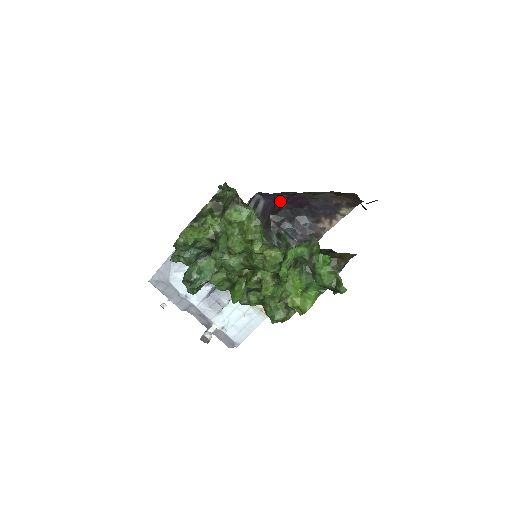
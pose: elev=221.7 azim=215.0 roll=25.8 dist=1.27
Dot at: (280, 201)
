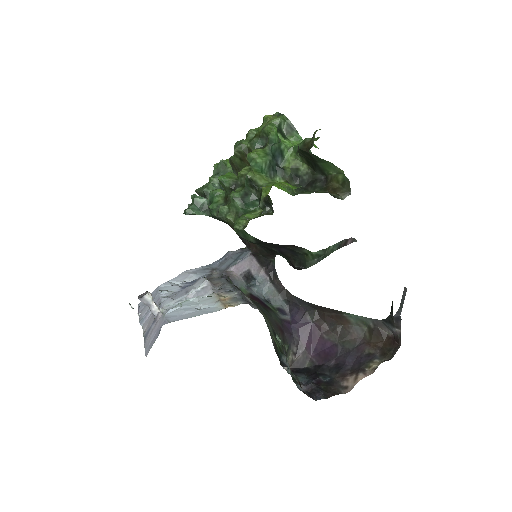
Dot at: (307, 340)
